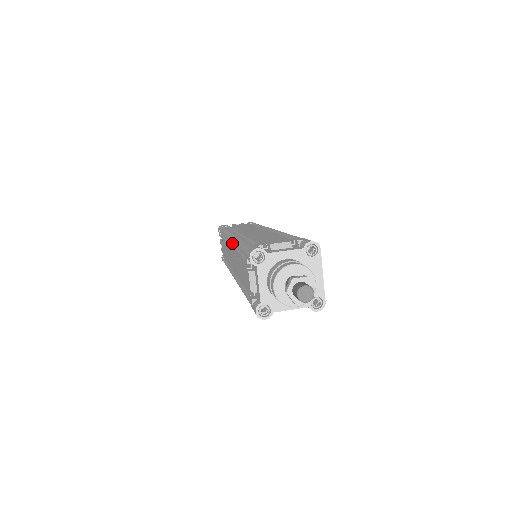
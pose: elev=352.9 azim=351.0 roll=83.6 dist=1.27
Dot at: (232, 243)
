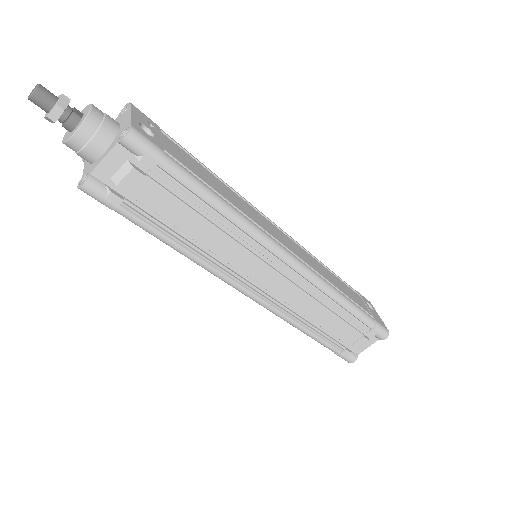
Dot at: occluded
